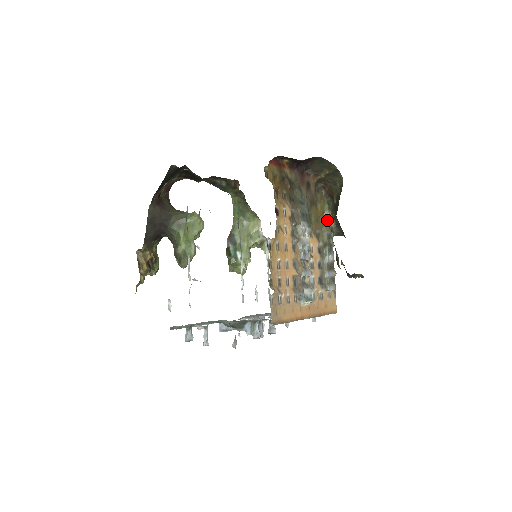
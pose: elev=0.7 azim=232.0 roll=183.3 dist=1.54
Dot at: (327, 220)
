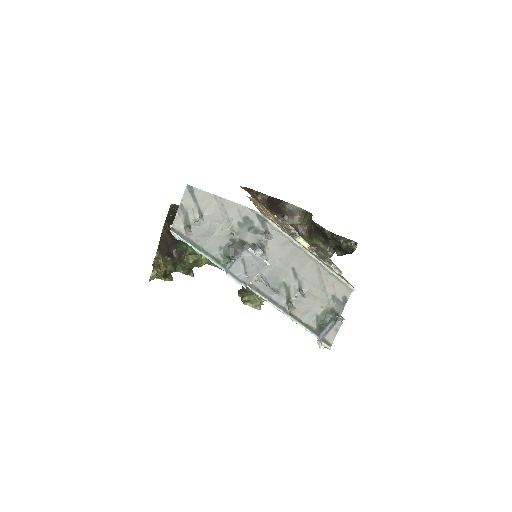
Dot at: (314, 244)
